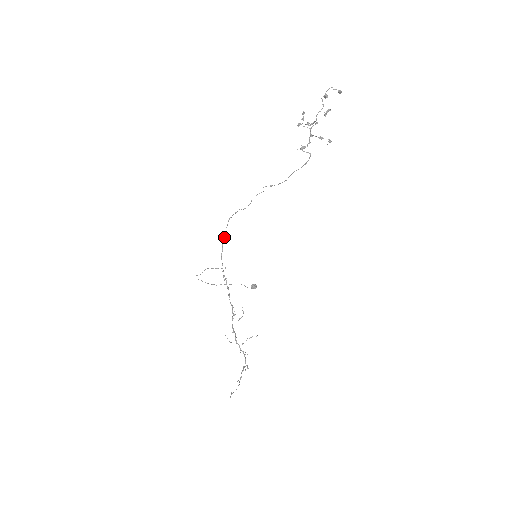
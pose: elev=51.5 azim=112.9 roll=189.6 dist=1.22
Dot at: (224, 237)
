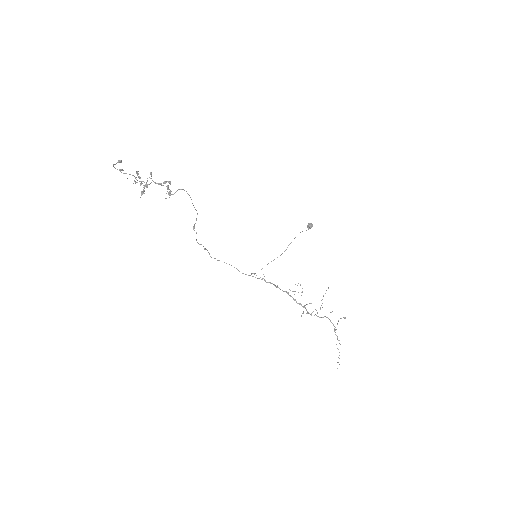
Dot at: (226, 263)
